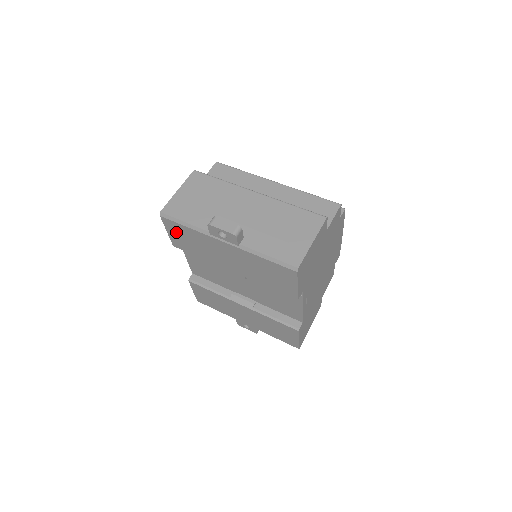
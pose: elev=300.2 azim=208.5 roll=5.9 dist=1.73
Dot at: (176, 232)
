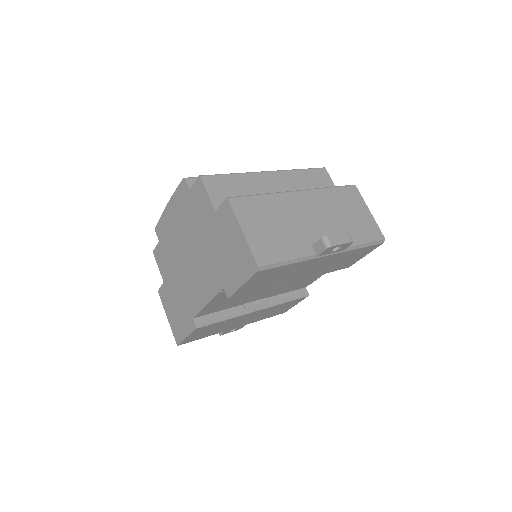
Dot at: (260, 279)
